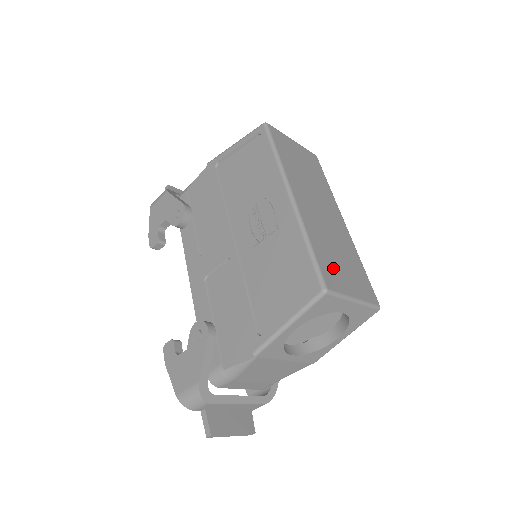
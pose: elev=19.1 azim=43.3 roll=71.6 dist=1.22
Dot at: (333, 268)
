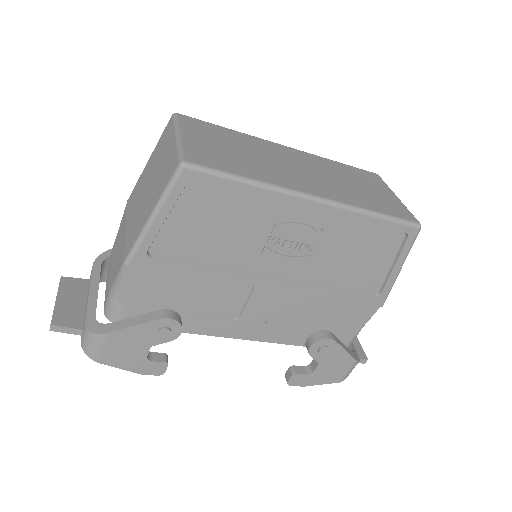
Dot at: (383, 202)
